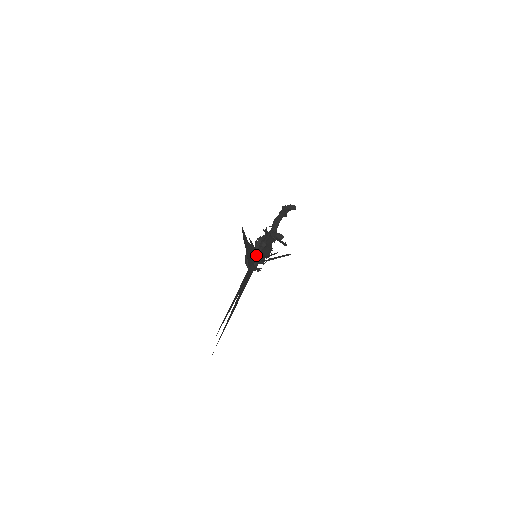
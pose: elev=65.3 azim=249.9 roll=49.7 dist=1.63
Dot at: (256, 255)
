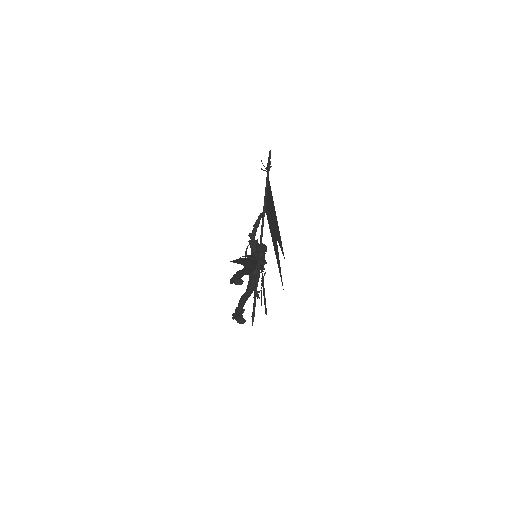
Dot at: occluded
